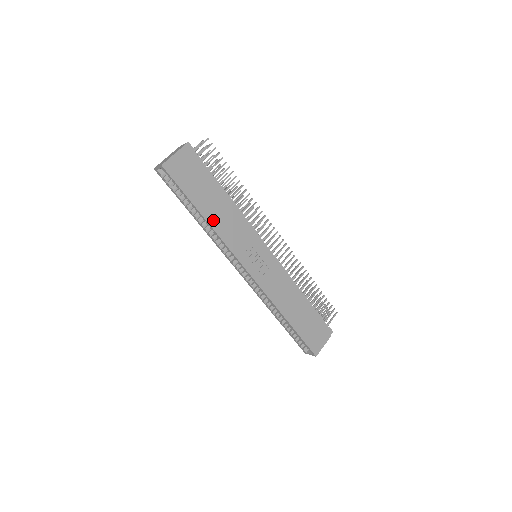
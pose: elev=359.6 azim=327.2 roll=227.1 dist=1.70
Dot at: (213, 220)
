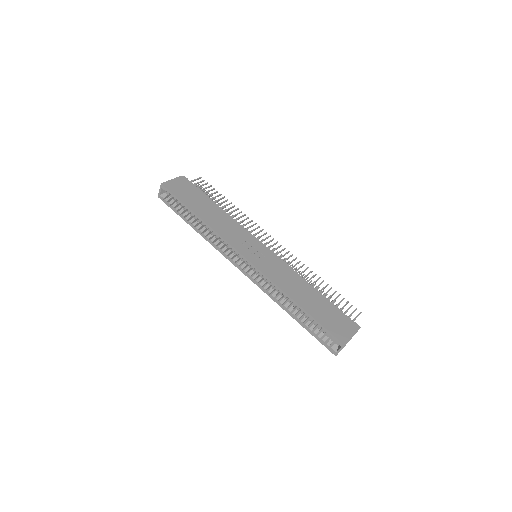
Dot at: (208, 220)
